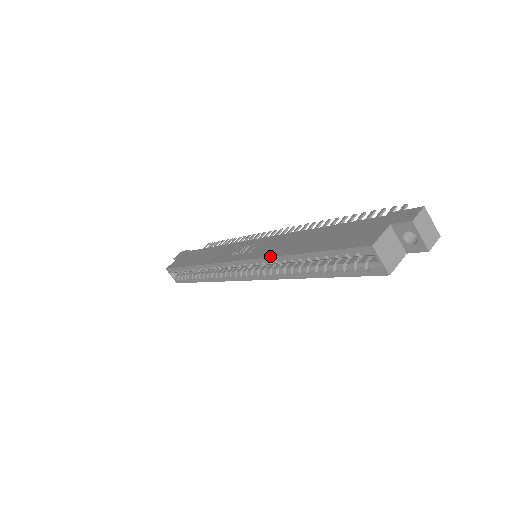
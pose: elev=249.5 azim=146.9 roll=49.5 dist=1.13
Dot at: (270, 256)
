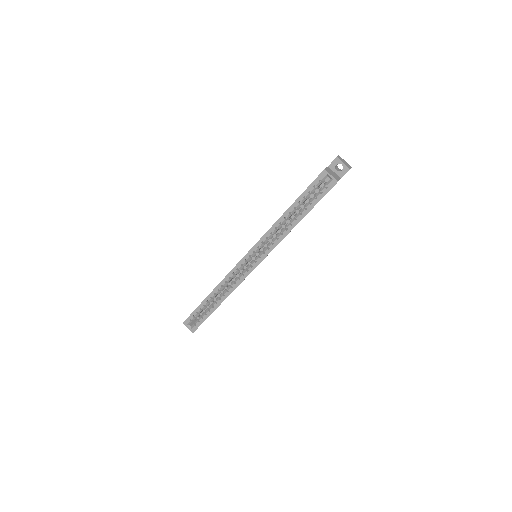
Dot at: occluded
